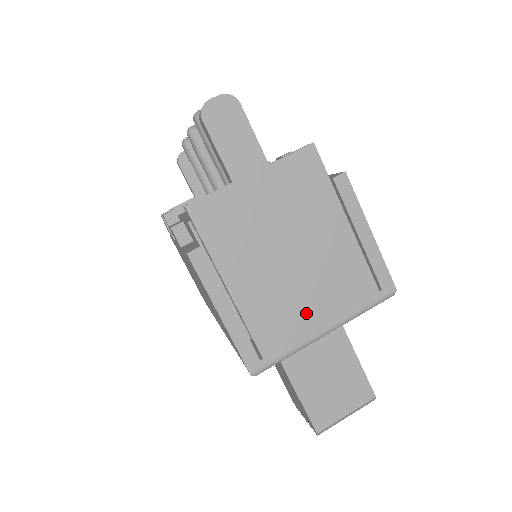
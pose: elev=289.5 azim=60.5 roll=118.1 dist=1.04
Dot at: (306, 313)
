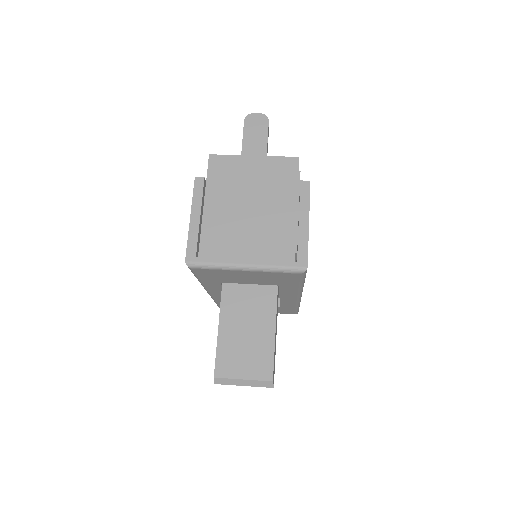
Dot at: (240, 246)
